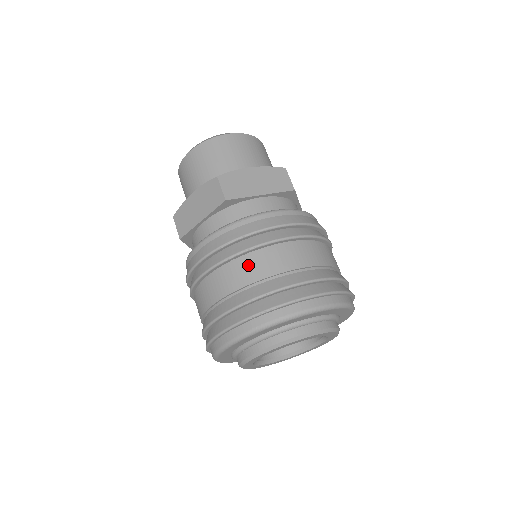
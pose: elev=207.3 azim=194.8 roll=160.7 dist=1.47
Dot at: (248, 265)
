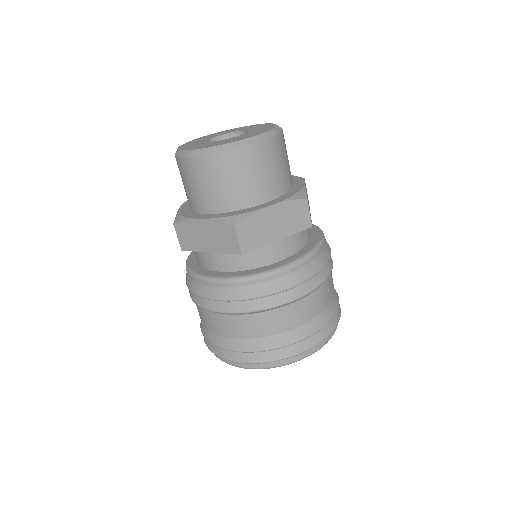
Dot at: (199, 311)
